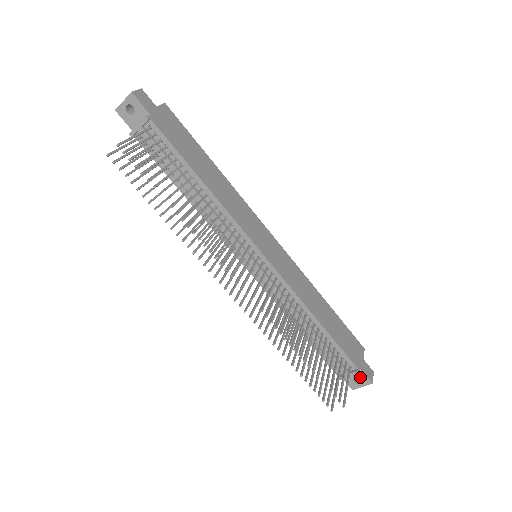
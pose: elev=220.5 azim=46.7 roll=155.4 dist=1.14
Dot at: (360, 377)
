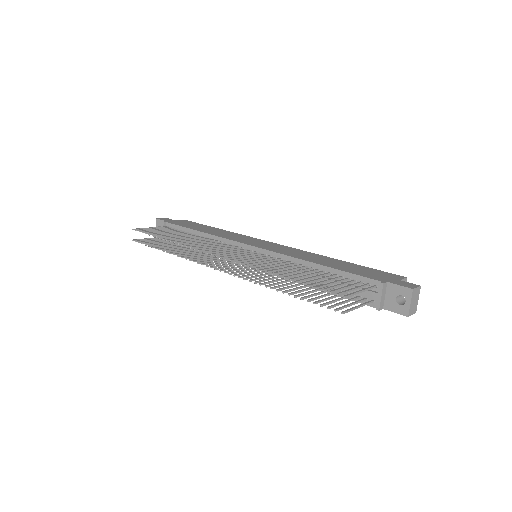
Dot at: (398, 293)
